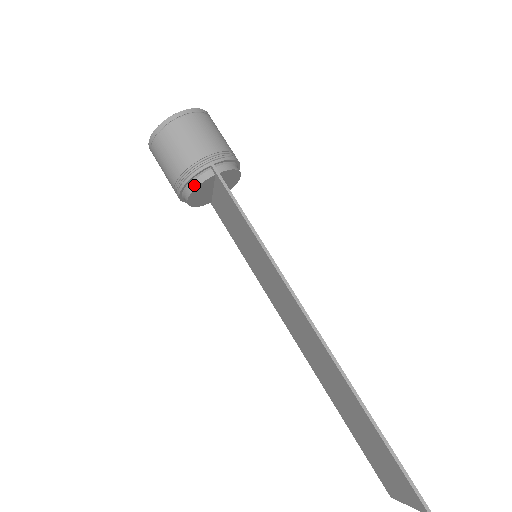
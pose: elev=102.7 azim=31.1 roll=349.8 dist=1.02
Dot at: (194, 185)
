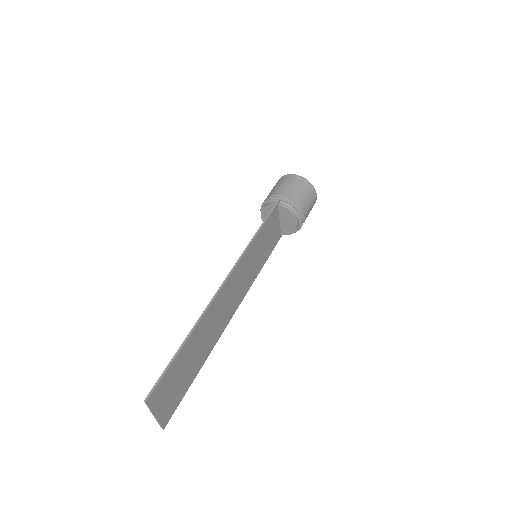
Dot at: (266, 205)
